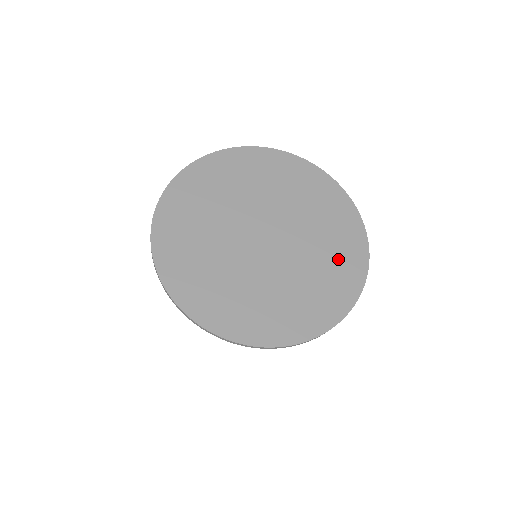
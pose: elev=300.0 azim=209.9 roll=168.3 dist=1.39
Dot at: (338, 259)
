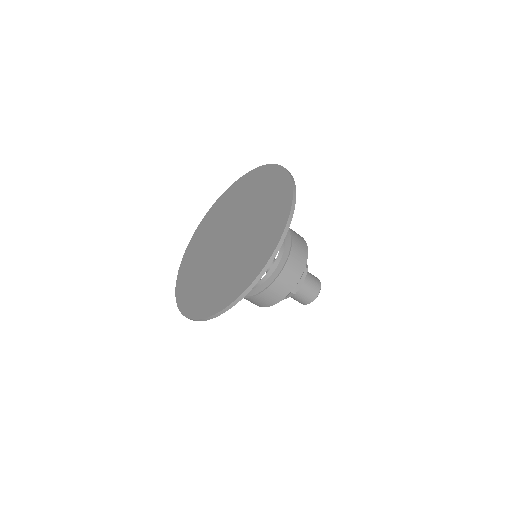
Dot at: (272, 203)
